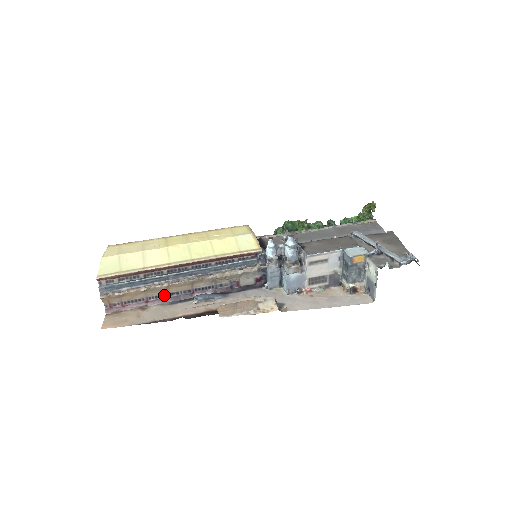
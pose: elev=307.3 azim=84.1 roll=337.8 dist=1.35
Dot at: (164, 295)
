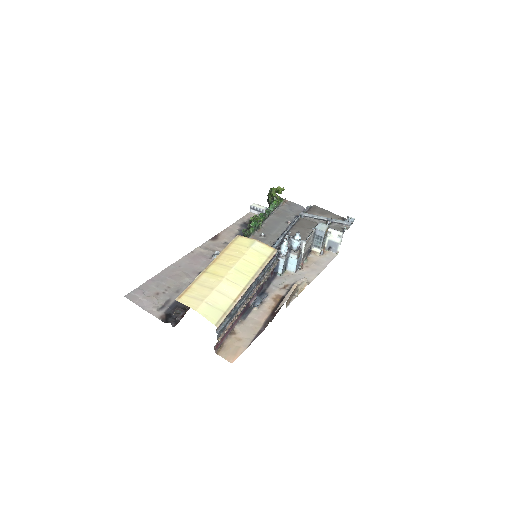
Dot at: (238, 315)
